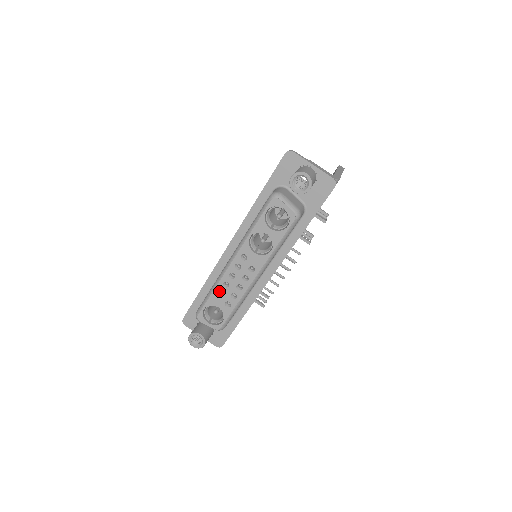
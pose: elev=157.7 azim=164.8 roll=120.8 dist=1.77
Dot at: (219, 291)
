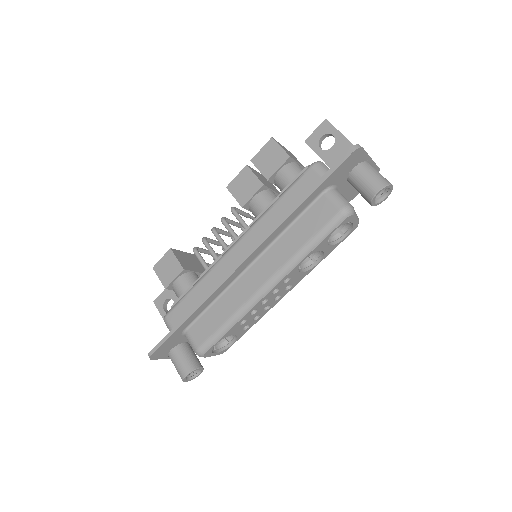
Dot at: (240, 320)
